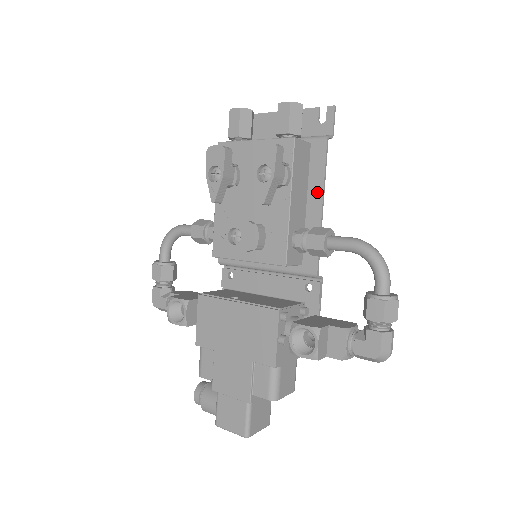
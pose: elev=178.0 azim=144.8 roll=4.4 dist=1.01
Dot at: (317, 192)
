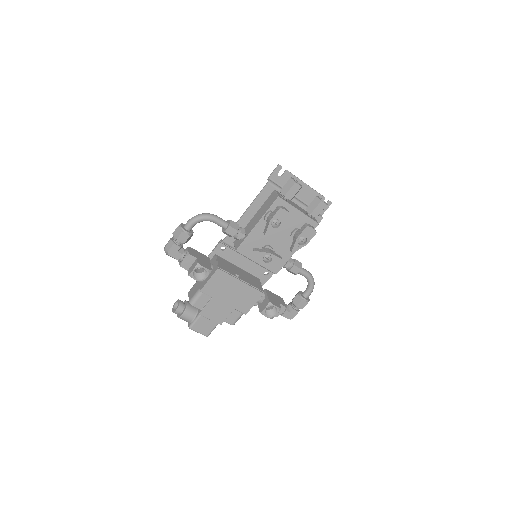
Dot at: occluded
